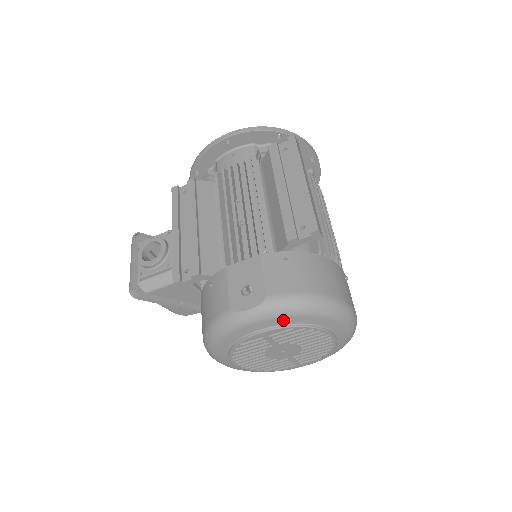
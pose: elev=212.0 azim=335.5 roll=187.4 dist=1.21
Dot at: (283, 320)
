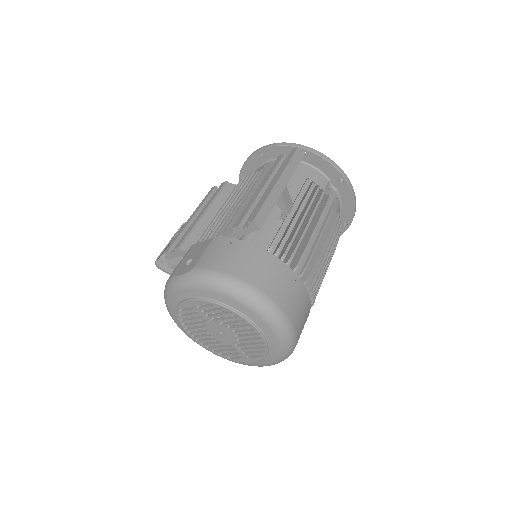
Dot at: (202, 292)
